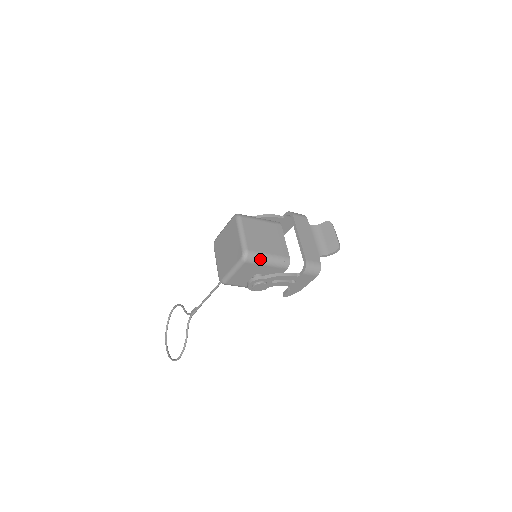
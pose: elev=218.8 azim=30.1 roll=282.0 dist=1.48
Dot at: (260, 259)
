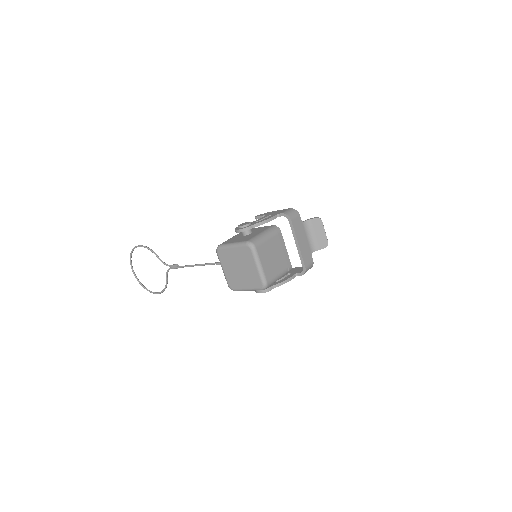
Dot at: (274, 282)
